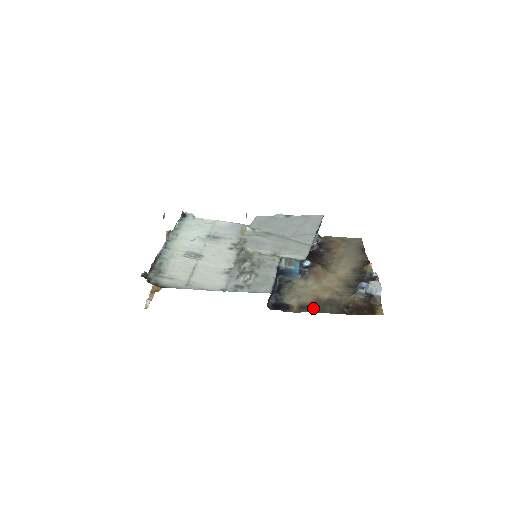
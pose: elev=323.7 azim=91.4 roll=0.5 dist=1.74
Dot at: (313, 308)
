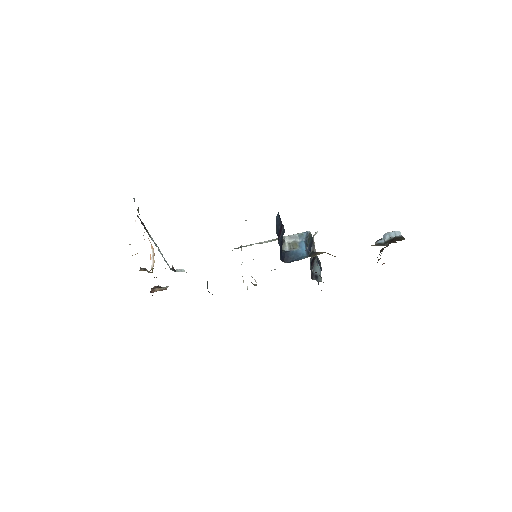
Dot at: occluded
